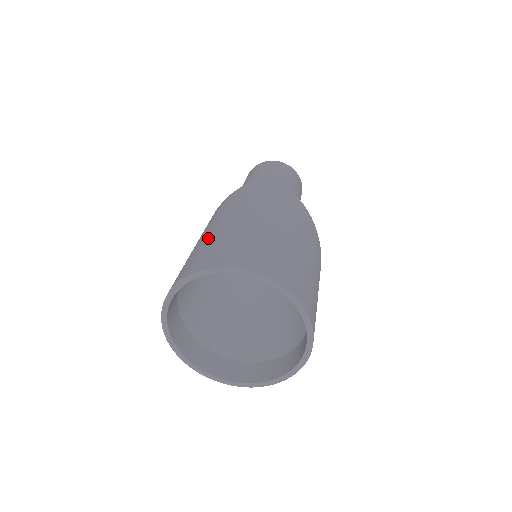
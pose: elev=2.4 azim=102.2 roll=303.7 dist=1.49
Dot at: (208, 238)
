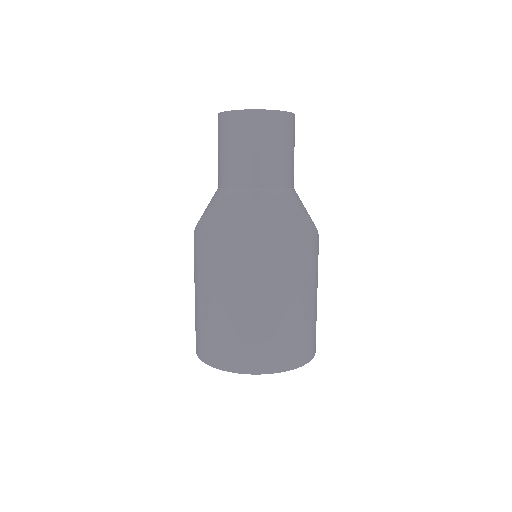
Dot at: (223, 312)
